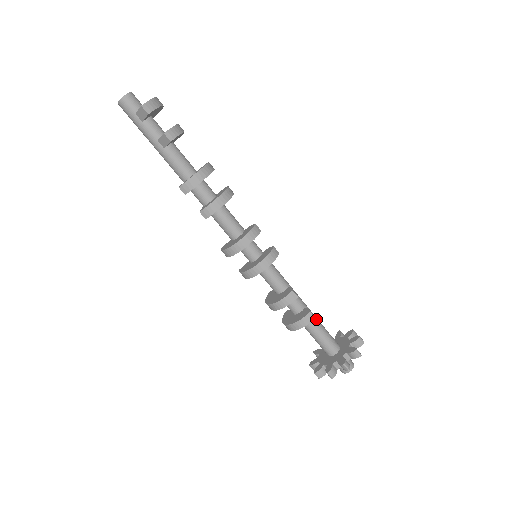
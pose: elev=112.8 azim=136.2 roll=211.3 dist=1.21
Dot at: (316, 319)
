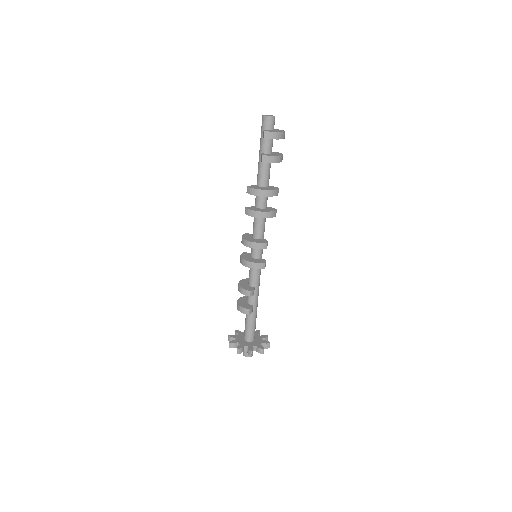
Dot at: (254, 316)
